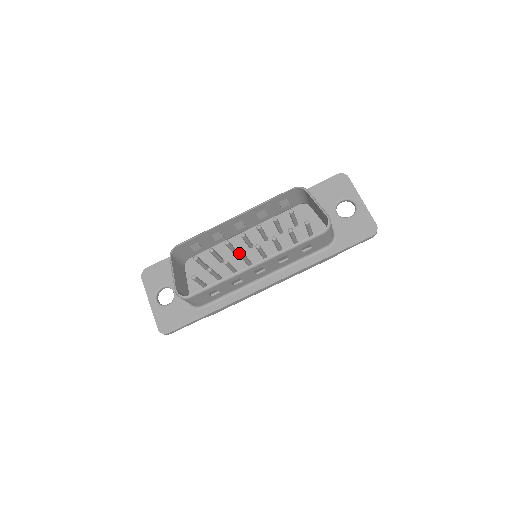
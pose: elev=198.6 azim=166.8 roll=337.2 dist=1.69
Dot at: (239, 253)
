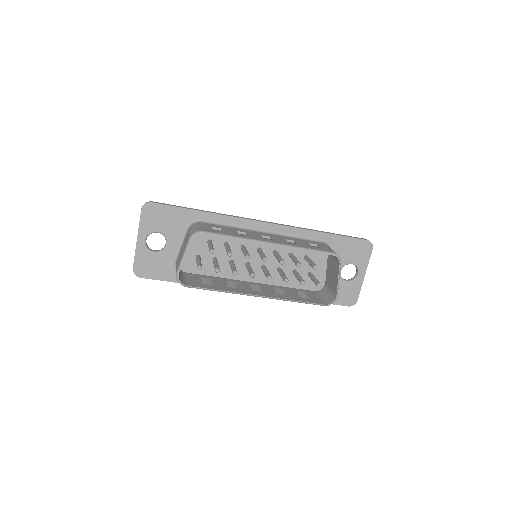
Dot at: (251, 274)
